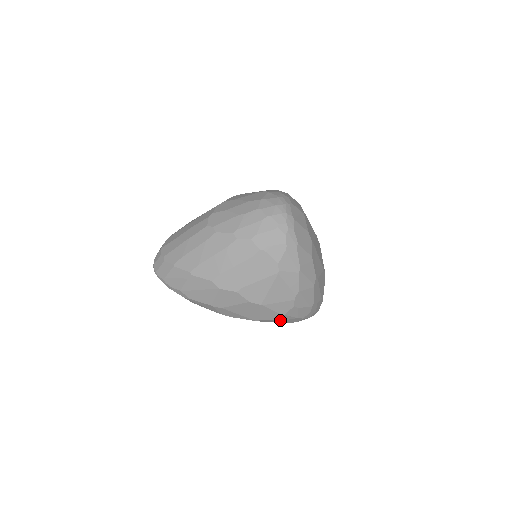
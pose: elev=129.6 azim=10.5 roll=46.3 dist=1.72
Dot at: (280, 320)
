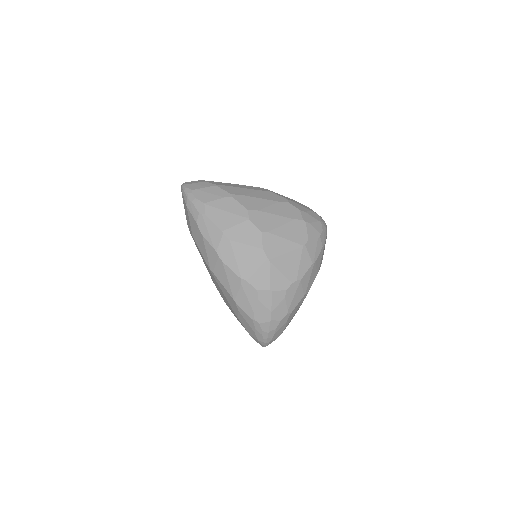
Dot at: (259, 298)
